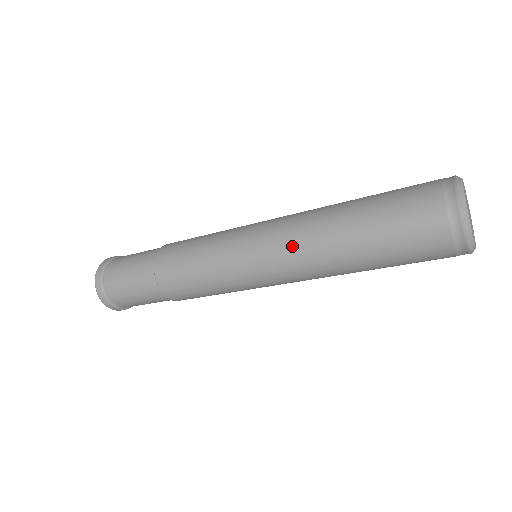
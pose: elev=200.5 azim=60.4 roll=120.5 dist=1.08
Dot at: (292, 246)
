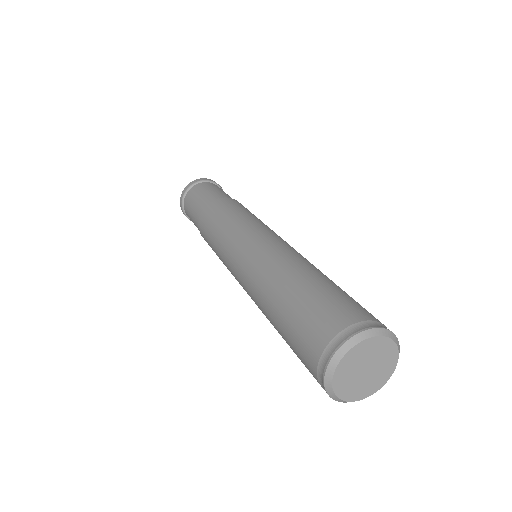
Dot at: occluded
